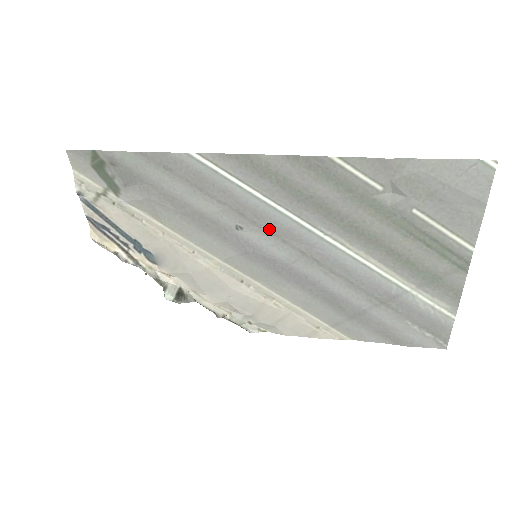
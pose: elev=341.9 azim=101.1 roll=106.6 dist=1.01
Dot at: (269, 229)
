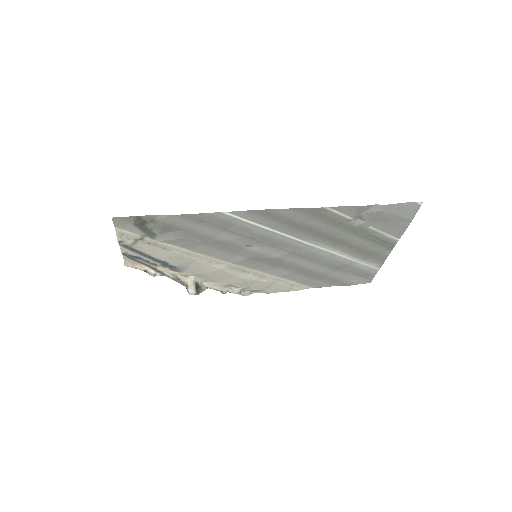
Dot at: (271, 244)
